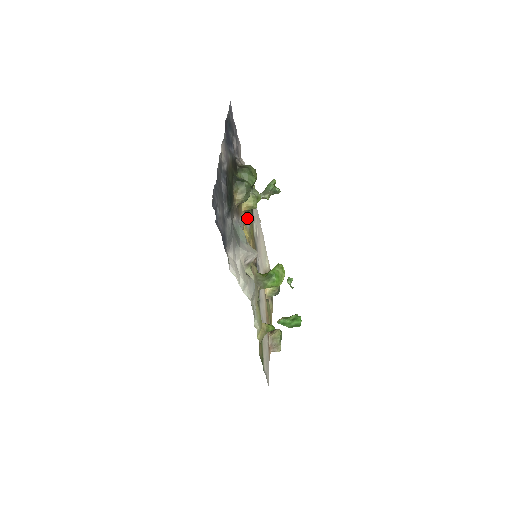
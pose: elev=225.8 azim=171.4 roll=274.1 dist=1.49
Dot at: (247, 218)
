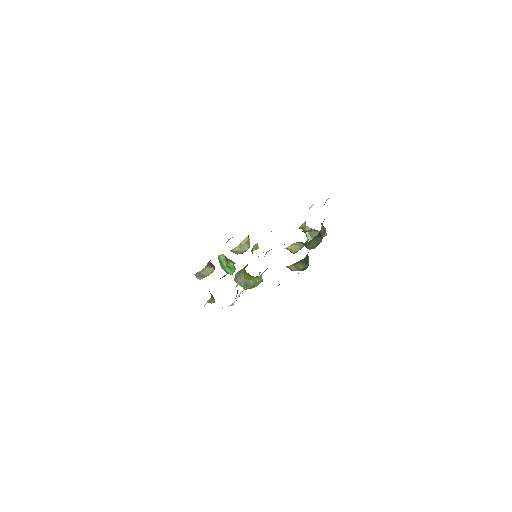
Dot at: occluded
